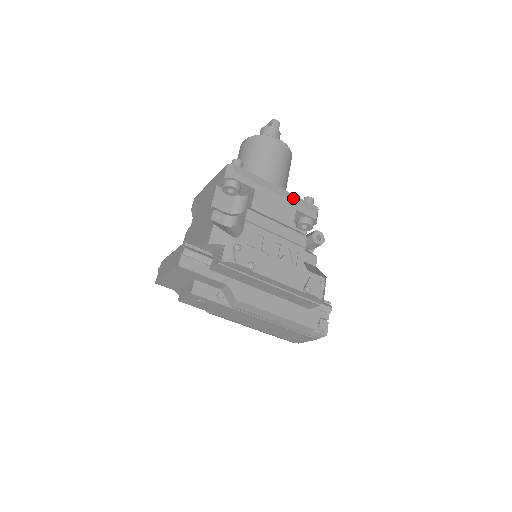
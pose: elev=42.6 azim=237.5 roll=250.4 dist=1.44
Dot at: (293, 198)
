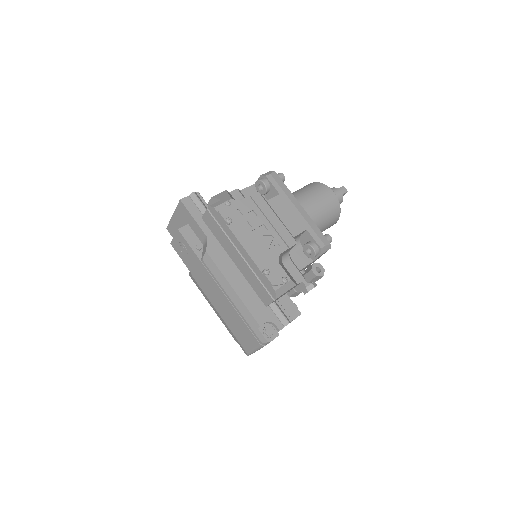
Dot at: (310, 222)
